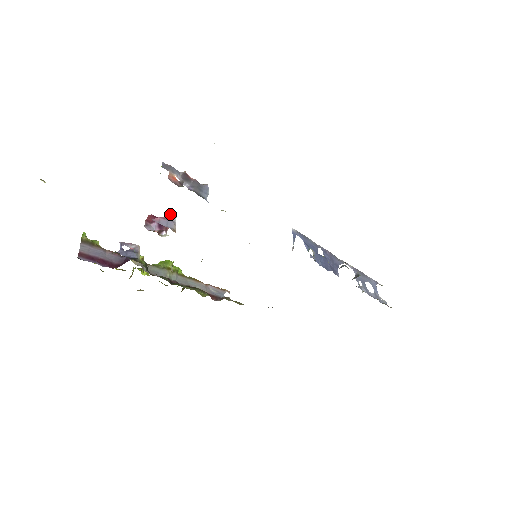
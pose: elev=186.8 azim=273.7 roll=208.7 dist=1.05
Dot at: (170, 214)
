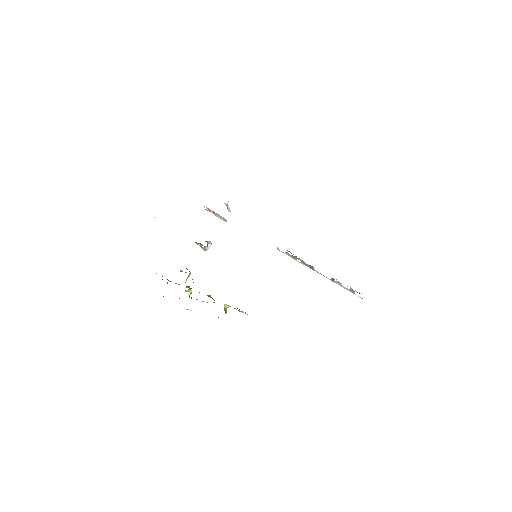
Dot at: occluded
